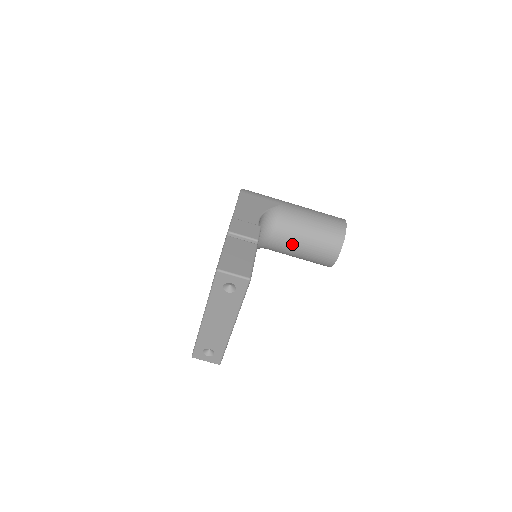
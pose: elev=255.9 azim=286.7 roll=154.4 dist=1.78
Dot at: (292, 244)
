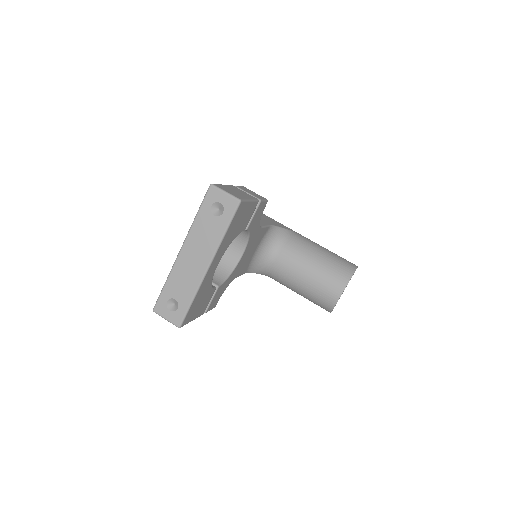
Dot at: (297, 267)
